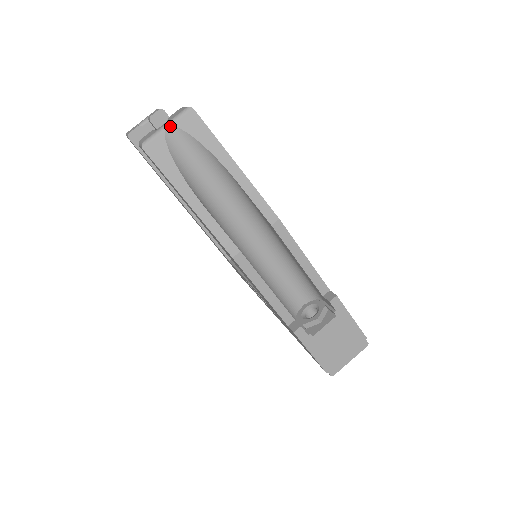
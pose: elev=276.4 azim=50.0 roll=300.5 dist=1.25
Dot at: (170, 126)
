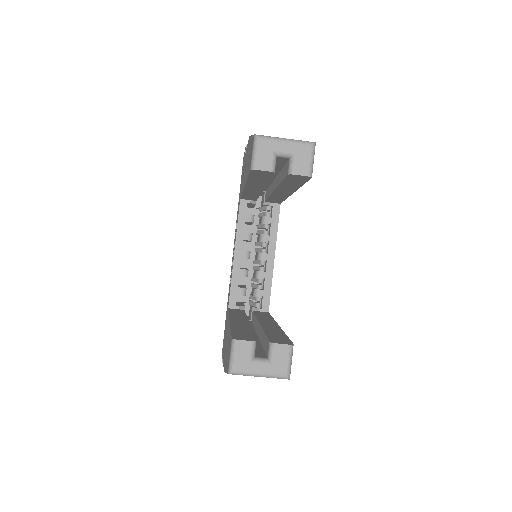
Dot at: occluded
